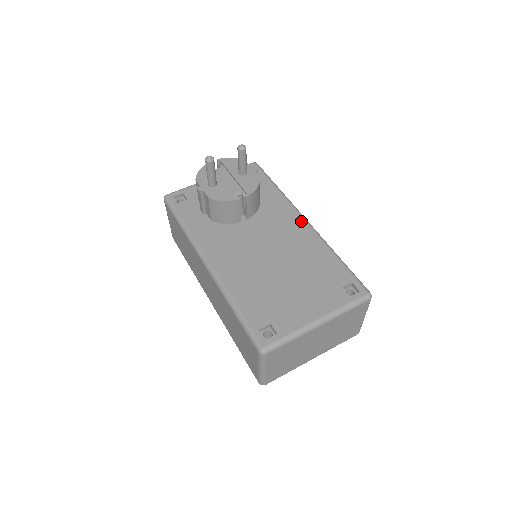
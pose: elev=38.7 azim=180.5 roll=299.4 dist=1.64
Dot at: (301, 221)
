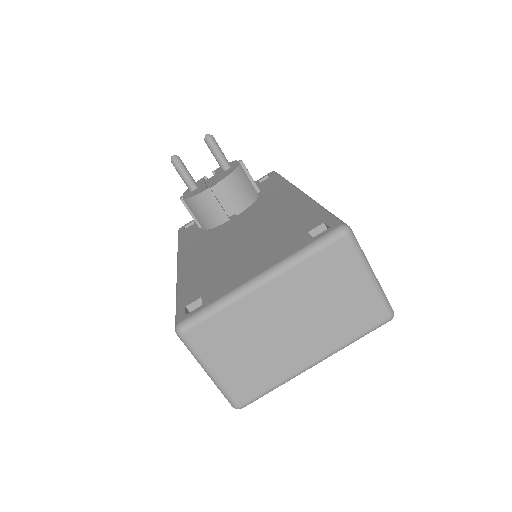
Dot at: (292, 193)
